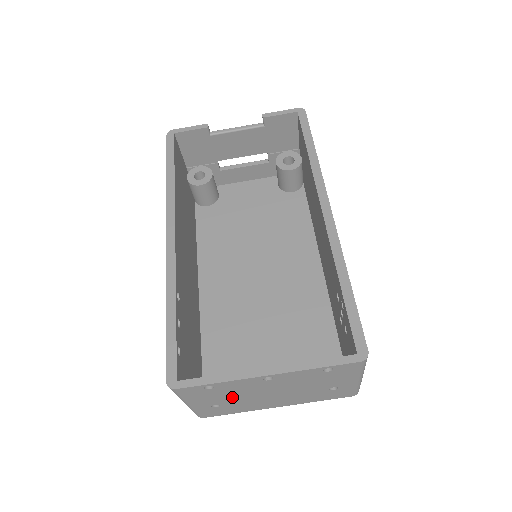
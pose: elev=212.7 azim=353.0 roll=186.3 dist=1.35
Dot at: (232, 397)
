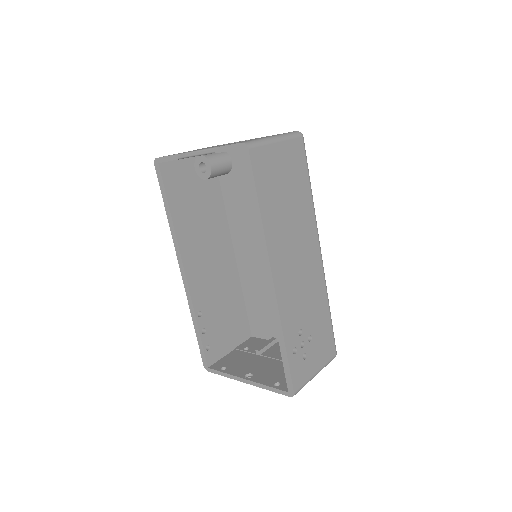
Dot at: occluded
